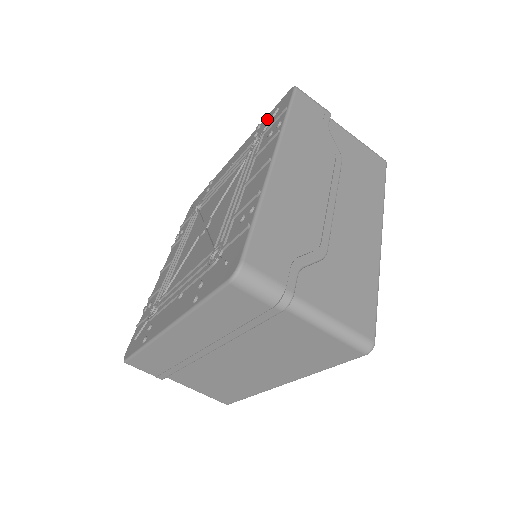
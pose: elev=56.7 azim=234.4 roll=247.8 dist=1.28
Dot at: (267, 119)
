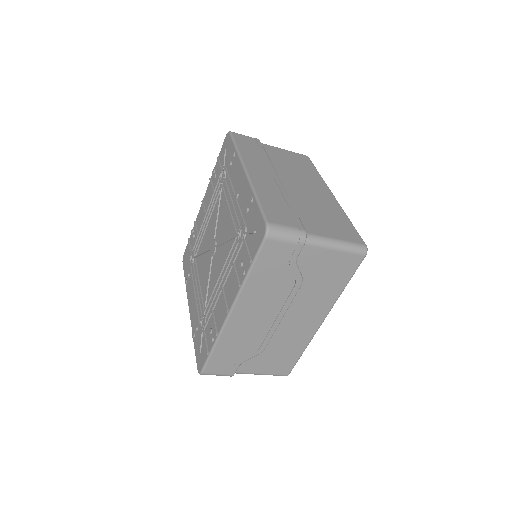
Dot at: (253, 214)
